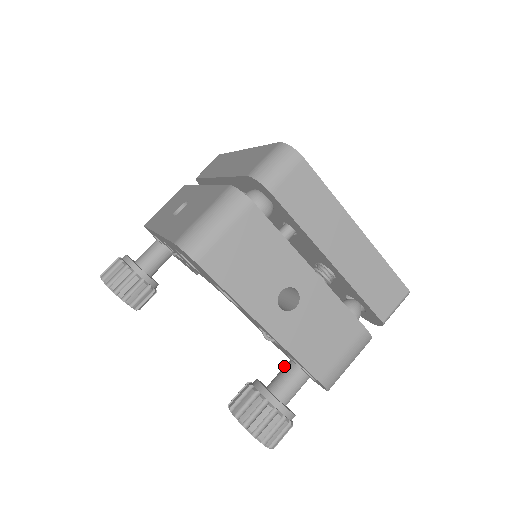
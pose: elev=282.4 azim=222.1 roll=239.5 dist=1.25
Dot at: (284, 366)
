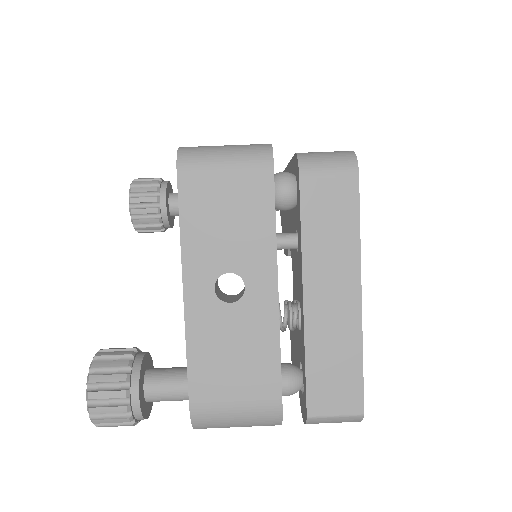
Dot at: occluded
